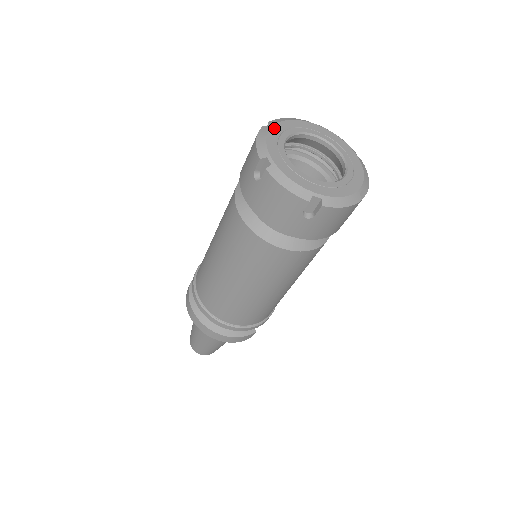
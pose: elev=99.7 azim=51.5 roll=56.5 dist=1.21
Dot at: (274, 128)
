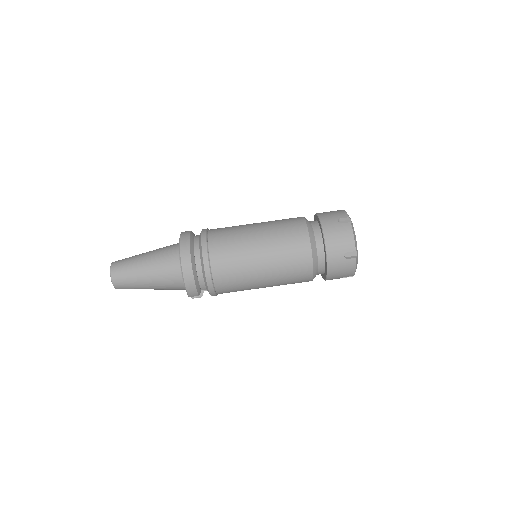
Dot at: occluded
